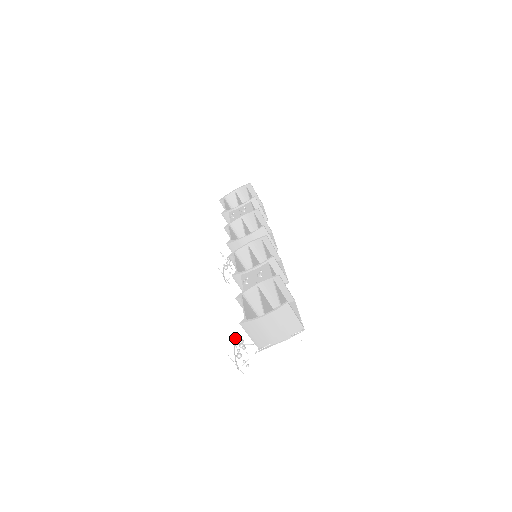
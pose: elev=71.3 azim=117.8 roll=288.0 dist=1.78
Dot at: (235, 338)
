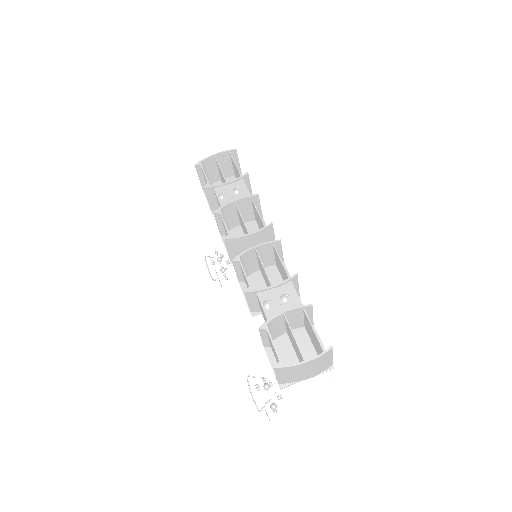
Dot at: (265, 382)
